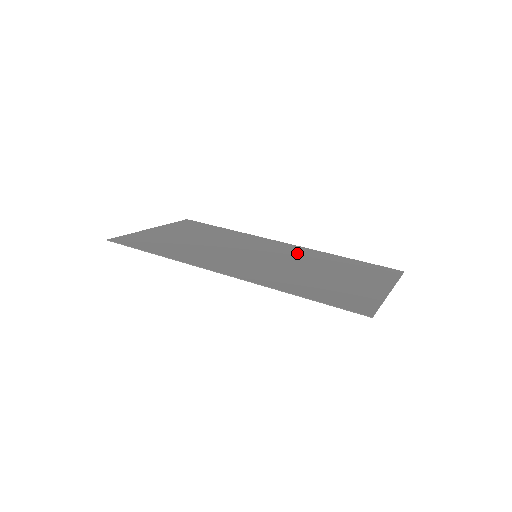
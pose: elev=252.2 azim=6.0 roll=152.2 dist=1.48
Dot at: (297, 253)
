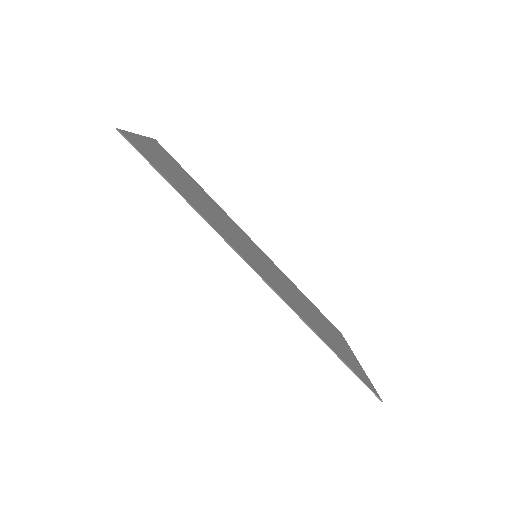
Dot at: (275, 268)
